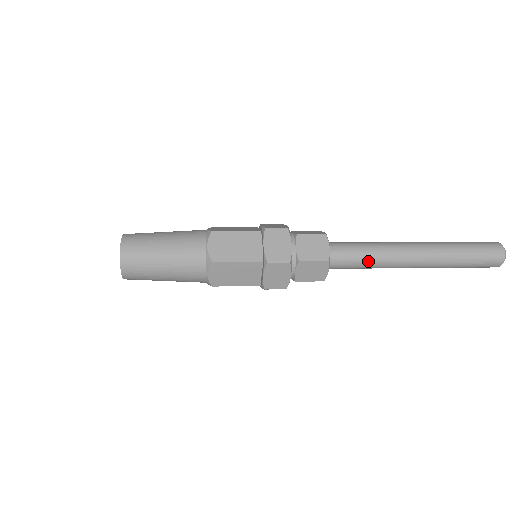
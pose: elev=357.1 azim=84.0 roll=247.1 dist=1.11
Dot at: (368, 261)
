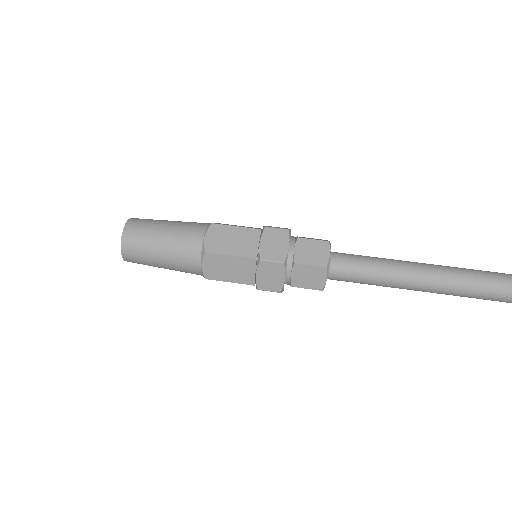
Dot at: occluded
